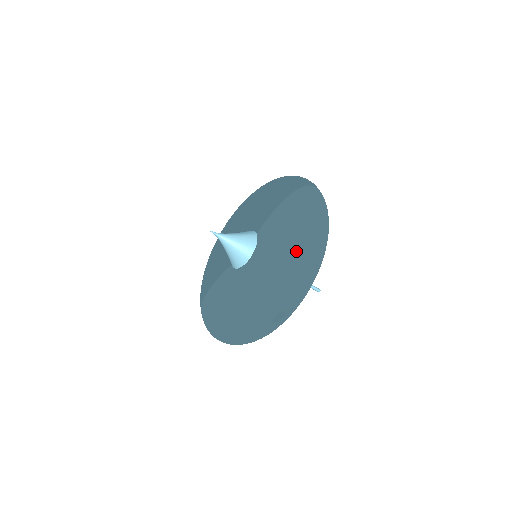
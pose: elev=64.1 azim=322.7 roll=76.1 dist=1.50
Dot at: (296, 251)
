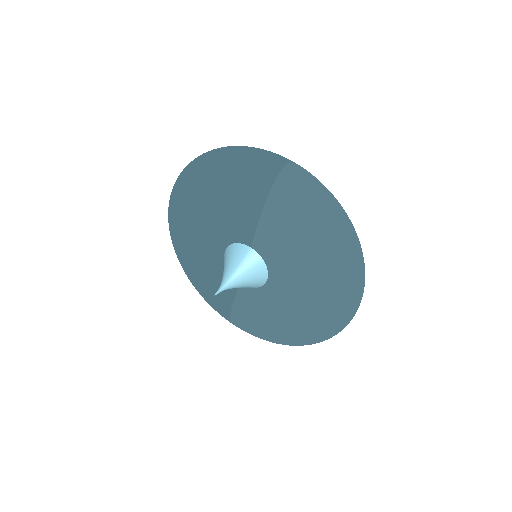
Dot at: (340, 266)
